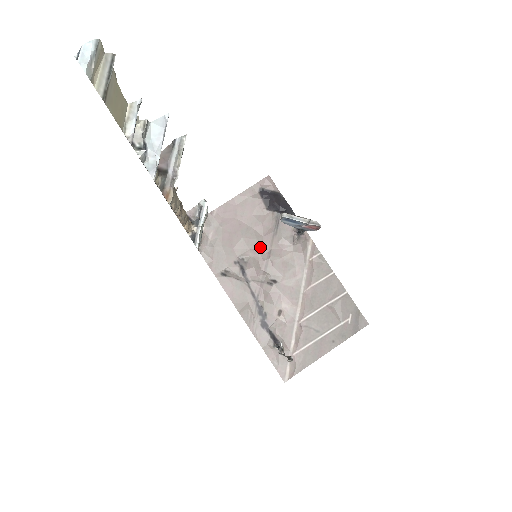
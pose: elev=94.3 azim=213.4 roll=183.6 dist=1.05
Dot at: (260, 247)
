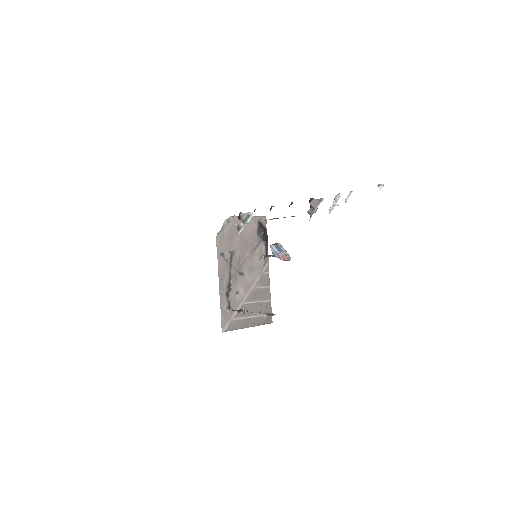
Dot at: (245, 251)
